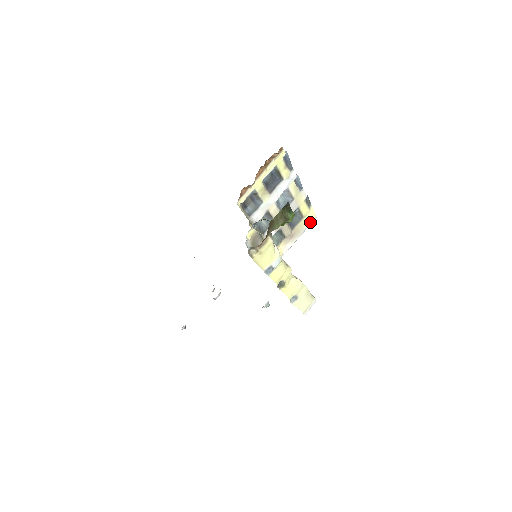
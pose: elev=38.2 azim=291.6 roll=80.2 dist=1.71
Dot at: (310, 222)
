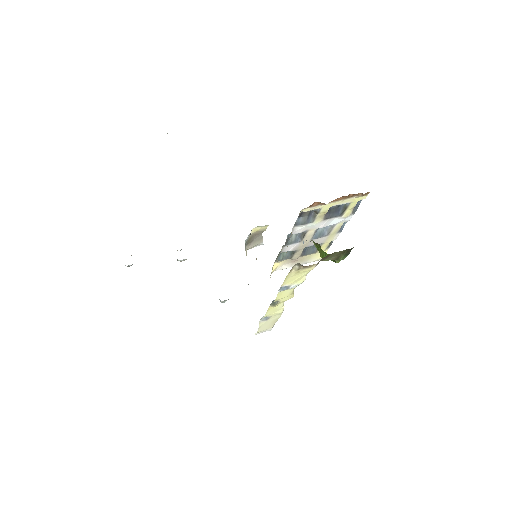
Dot at: (315, 260)
